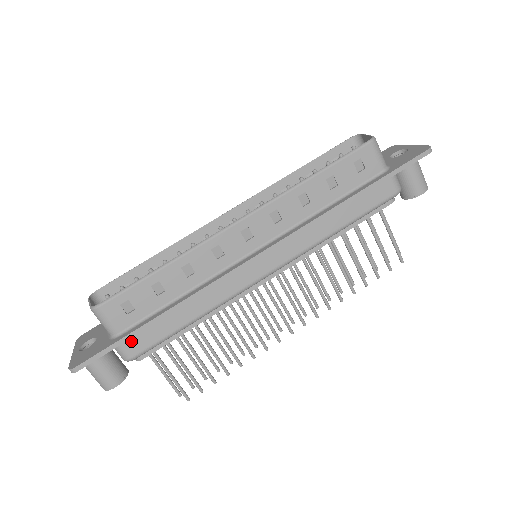
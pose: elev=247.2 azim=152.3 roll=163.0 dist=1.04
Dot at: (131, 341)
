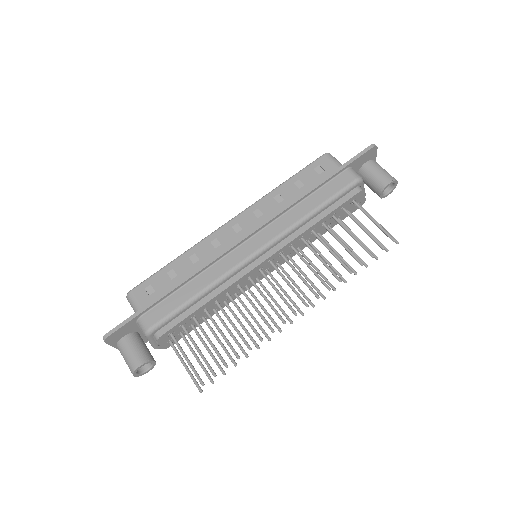
Dot at: (149, 314)
